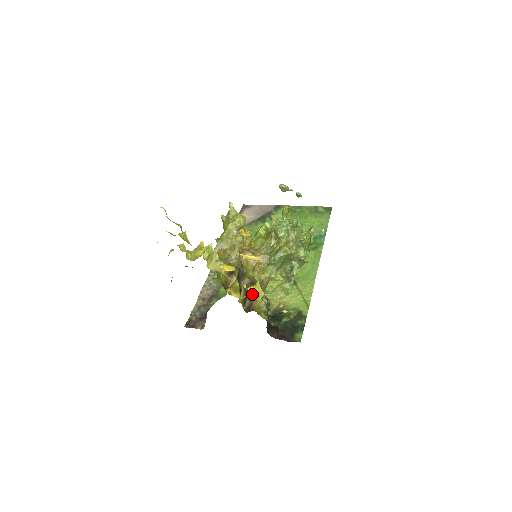
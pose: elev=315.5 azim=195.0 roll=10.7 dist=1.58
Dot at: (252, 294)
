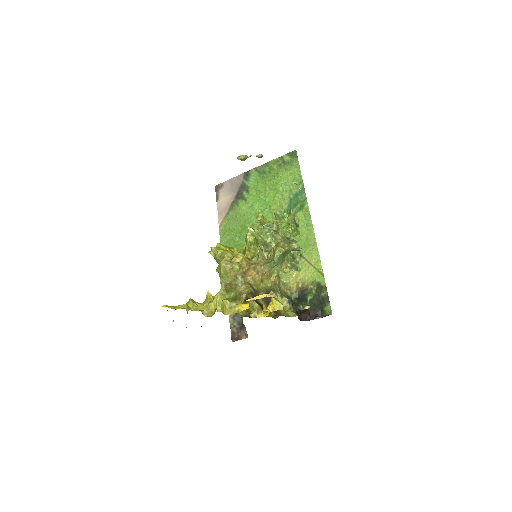
Dot at: occluded
